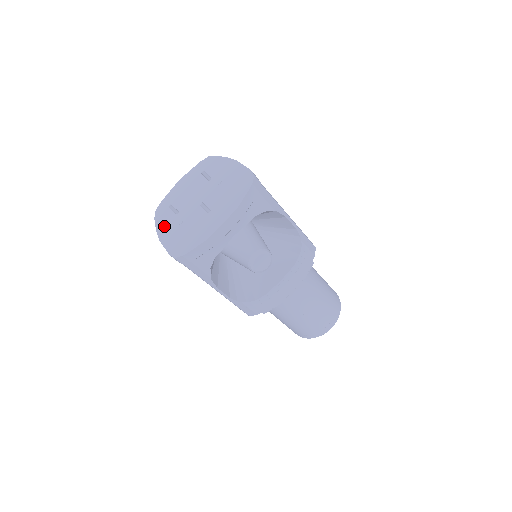
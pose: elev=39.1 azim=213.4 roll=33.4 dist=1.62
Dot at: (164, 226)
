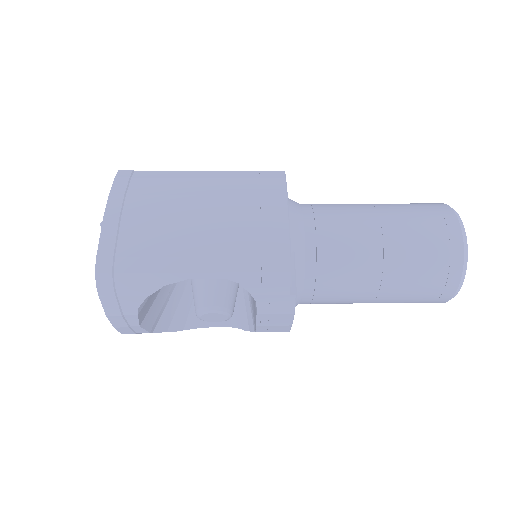
Dot at: occluded
